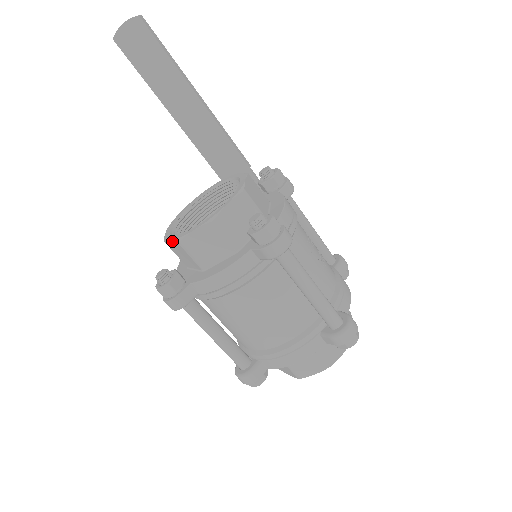
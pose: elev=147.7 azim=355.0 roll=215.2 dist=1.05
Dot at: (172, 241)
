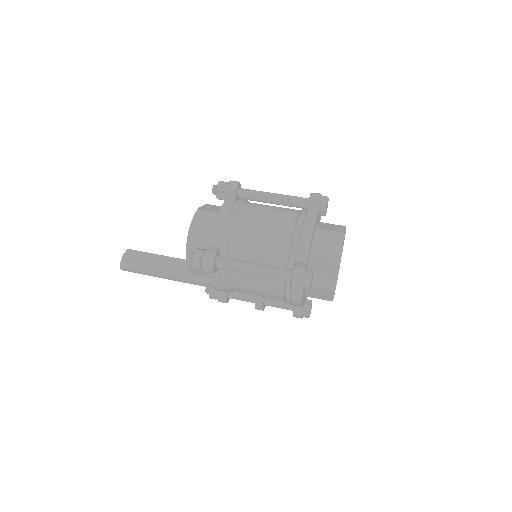
Dot at: (187, 244)
